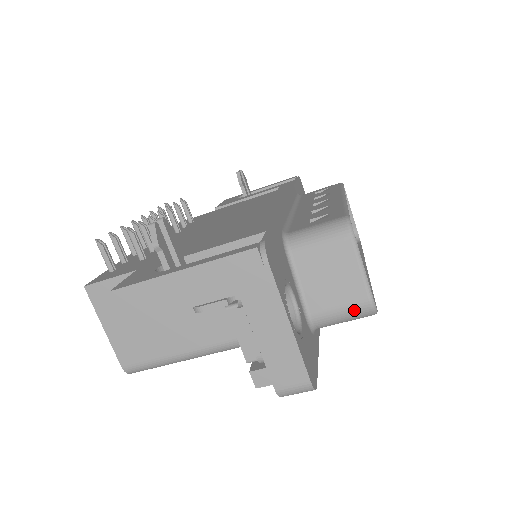
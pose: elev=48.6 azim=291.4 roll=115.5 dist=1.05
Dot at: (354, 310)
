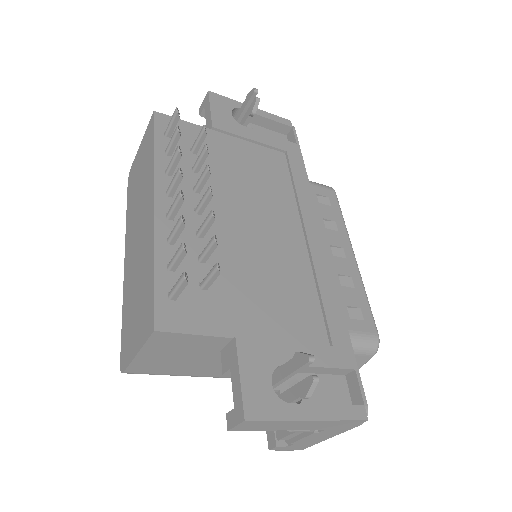
Dot at: occluded
